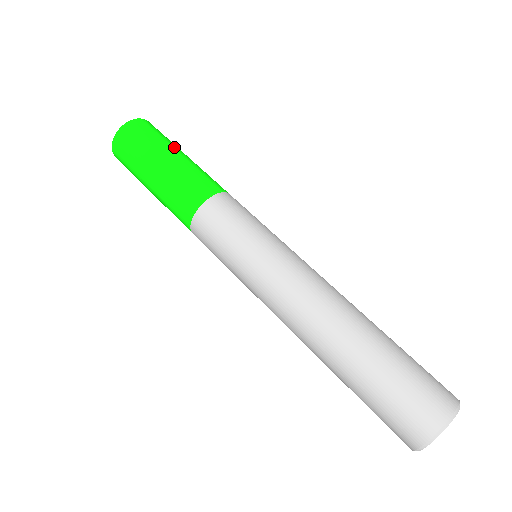
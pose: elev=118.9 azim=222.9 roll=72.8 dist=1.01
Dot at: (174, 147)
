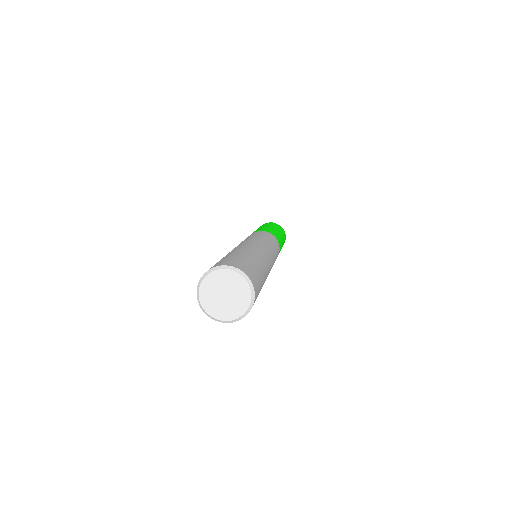
Dot at: (283, 239)
